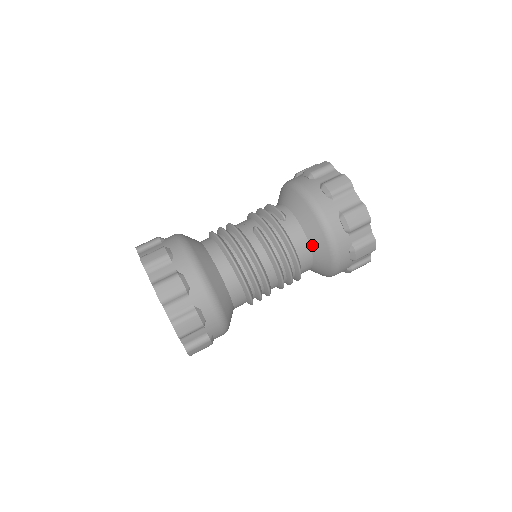
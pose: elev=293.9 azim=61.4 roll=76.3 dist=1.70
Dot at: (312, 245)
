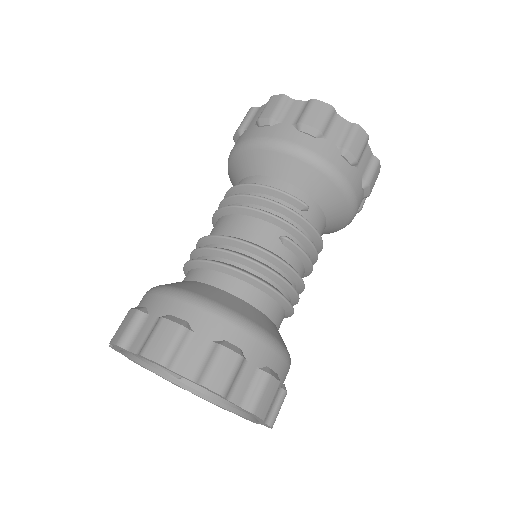
Dot at: (329, 224)
